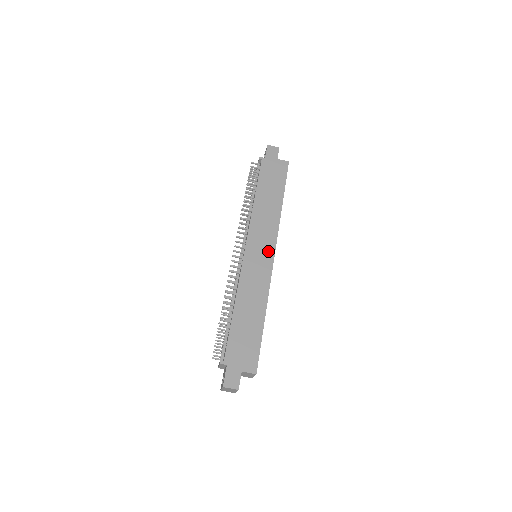
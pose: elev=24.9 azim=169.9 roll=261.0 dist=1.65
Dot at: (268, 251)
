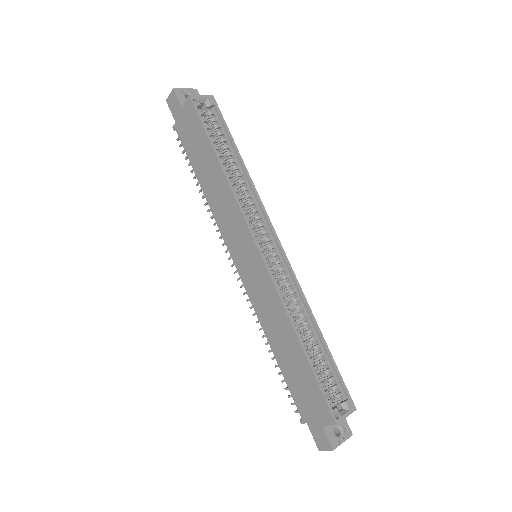
Dot at: (250, 250)
